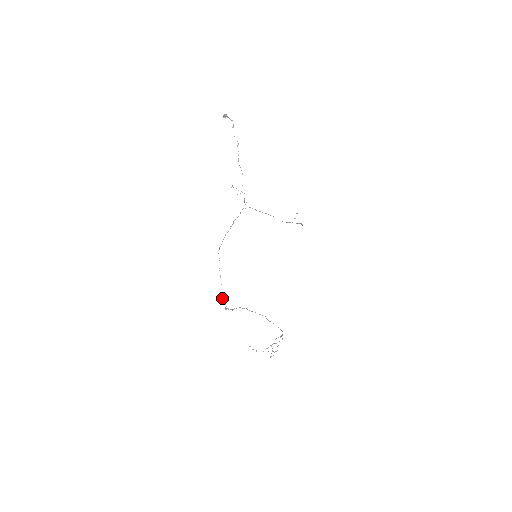
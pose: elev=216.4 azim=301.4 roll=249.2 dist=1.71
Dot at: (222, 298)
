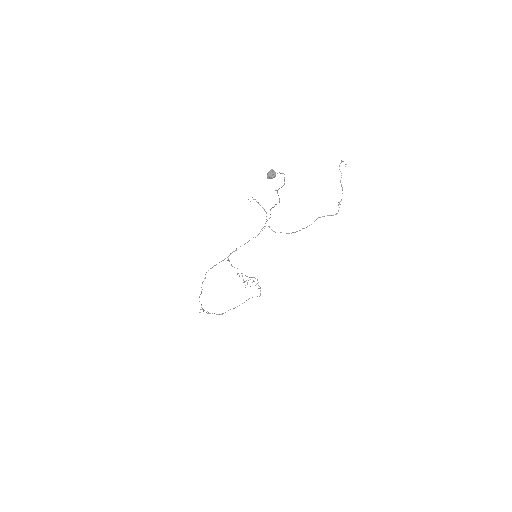
Dot at: occluded
